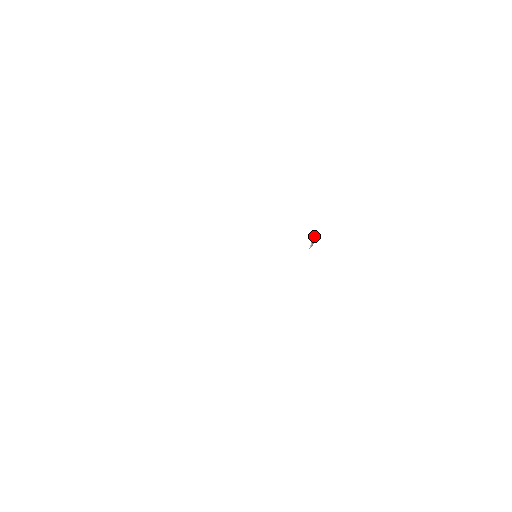
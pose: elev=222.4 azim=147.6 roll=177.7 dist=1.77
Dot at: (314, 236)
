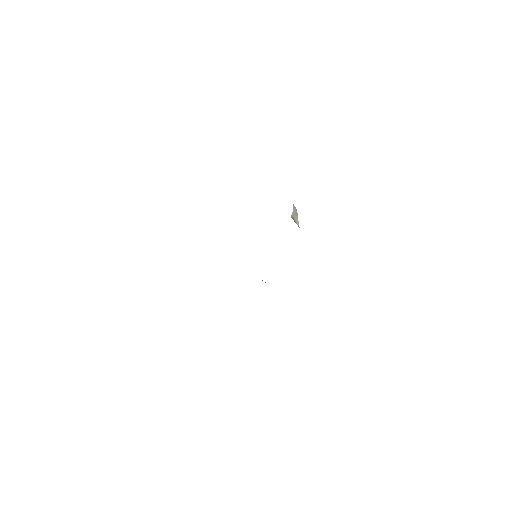
Dot at: (294, 209)
